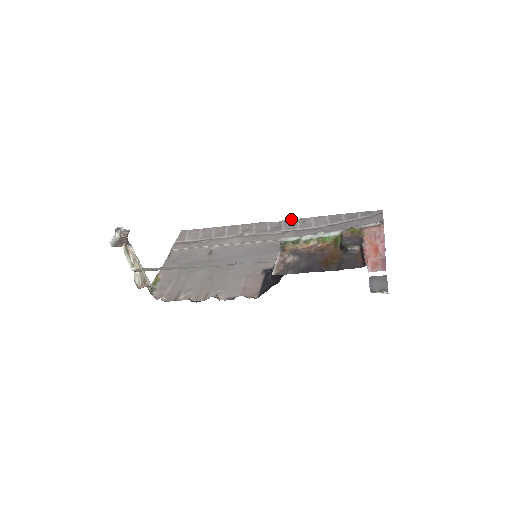
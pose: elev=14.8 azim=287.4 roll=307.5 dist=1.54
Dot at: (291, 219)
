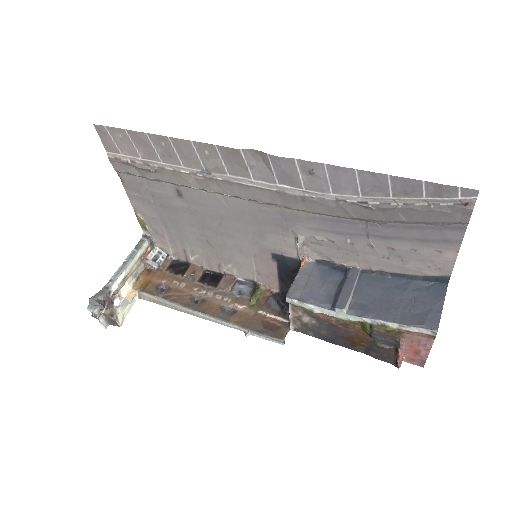
Dot at: (284, 159)
